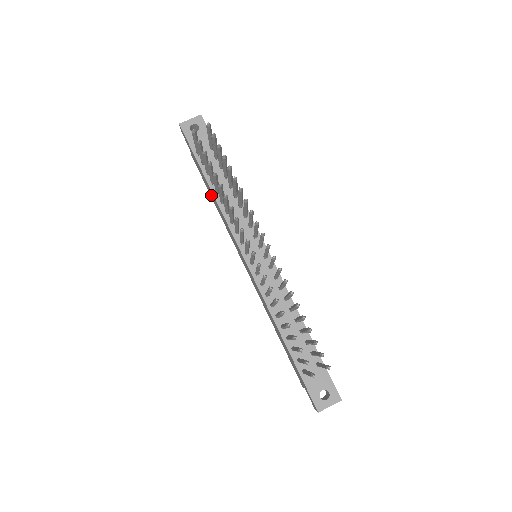
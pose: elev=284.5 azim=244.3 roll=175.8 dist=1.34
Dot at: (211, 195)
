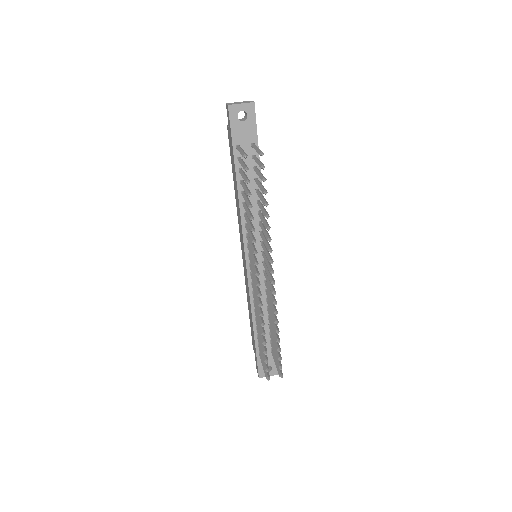
Dot at: (234, 180)
